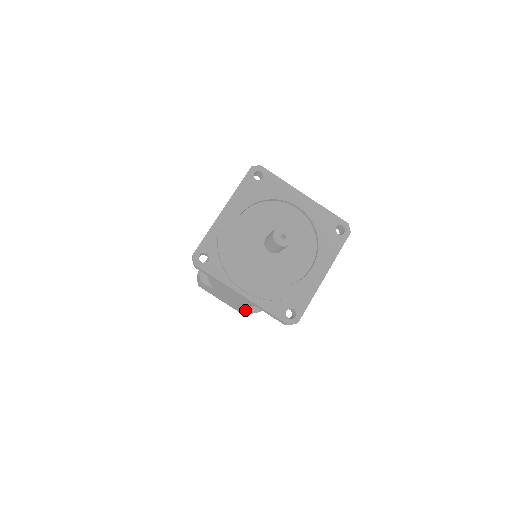
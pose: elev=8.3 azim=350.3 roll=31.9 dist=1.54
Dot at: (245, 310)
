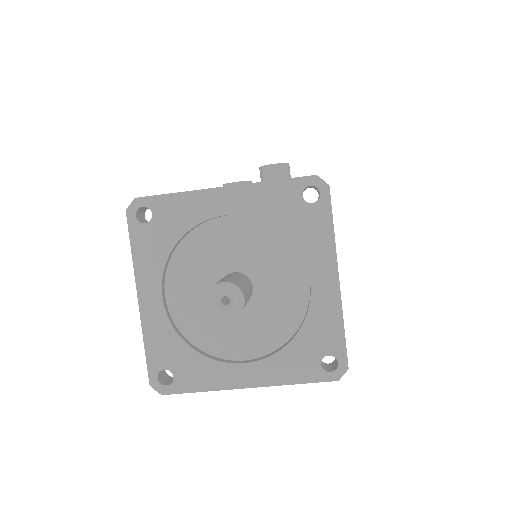
Dot at: occluded
